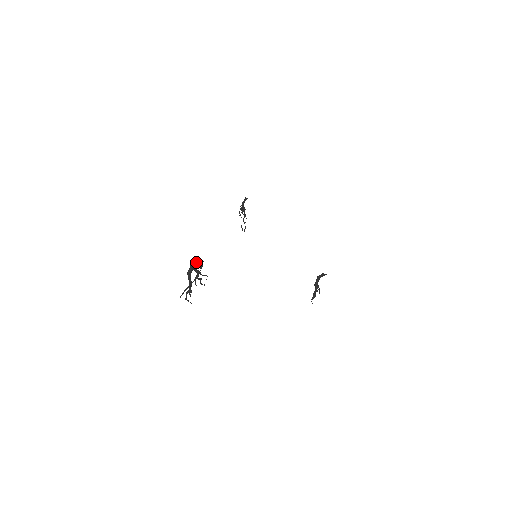
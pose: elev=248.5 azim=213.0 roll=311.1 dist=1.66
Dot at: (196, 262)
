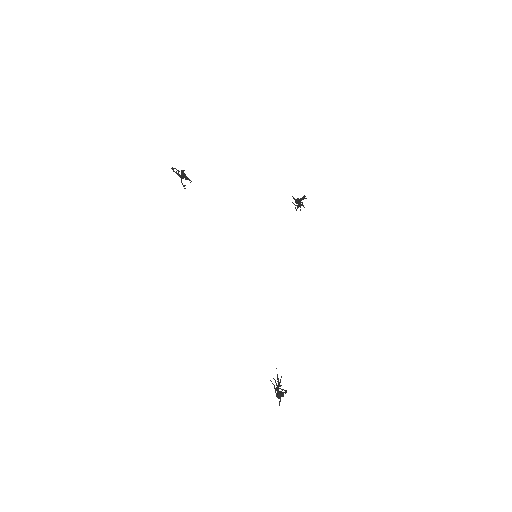
Dot at: (283, 396)
